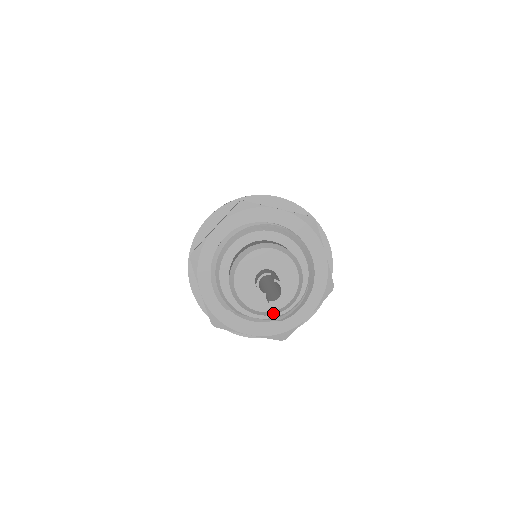
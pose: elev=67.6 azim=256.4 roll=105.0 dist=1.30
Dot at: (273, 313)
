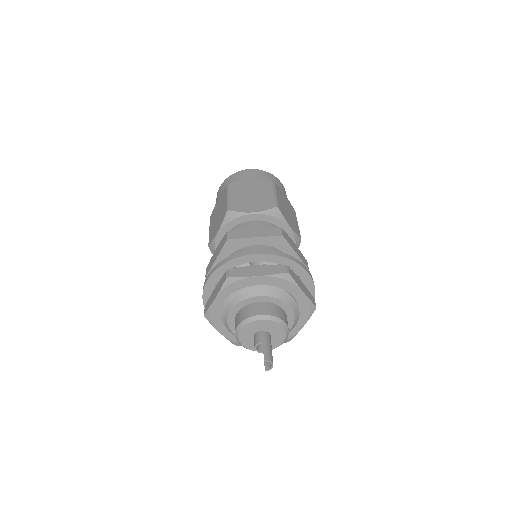
Dot at: occluded
